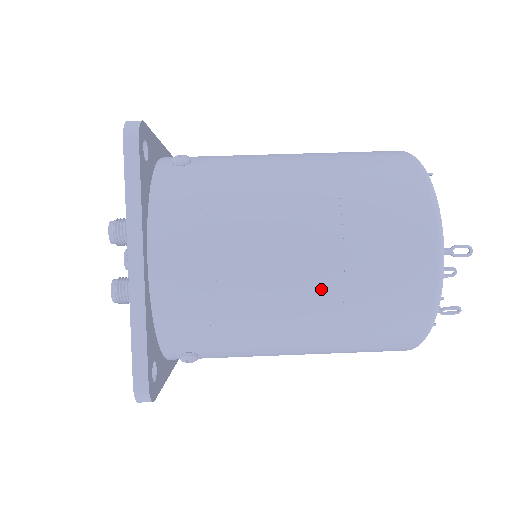
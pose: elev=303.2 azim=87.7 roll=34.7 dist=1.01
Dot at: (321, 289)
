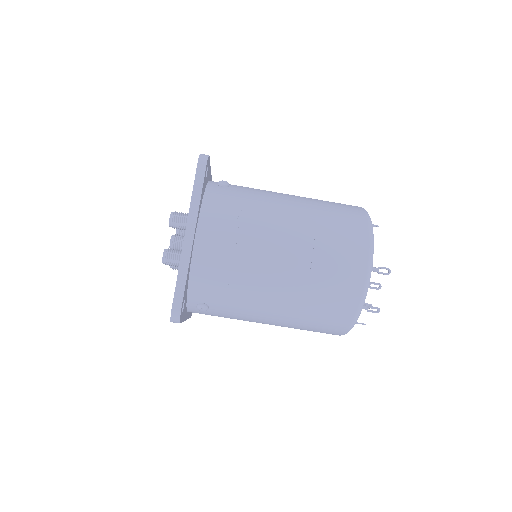
Dot at: (295, 274)
